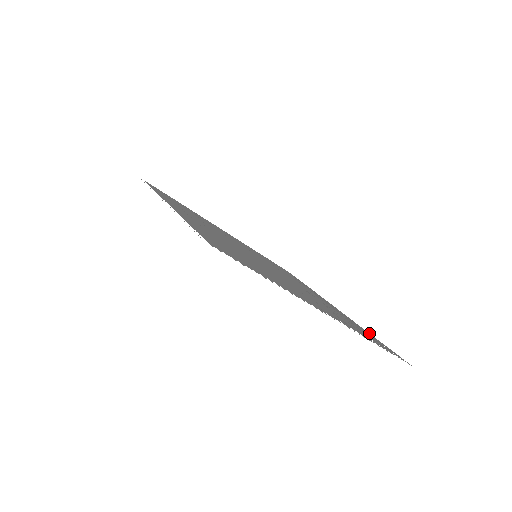
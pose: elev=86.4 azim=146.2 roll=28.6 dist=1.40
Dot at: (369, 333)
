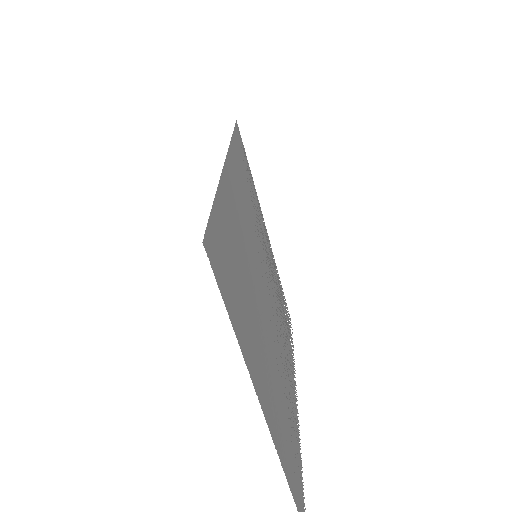
Dot at: occluded
